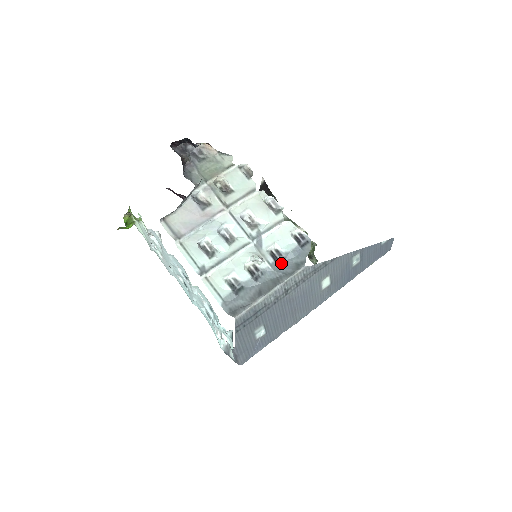
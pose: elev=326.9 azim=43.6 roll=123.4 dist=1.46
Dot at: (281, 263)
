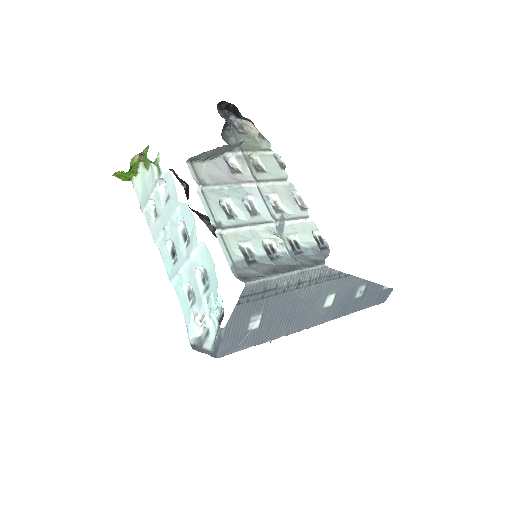
Dot at: (298, 255)
